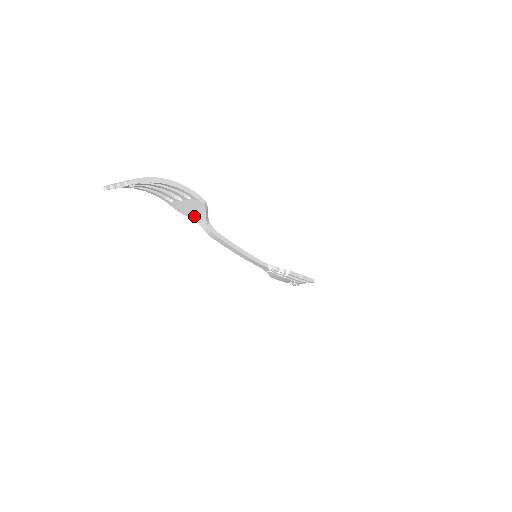
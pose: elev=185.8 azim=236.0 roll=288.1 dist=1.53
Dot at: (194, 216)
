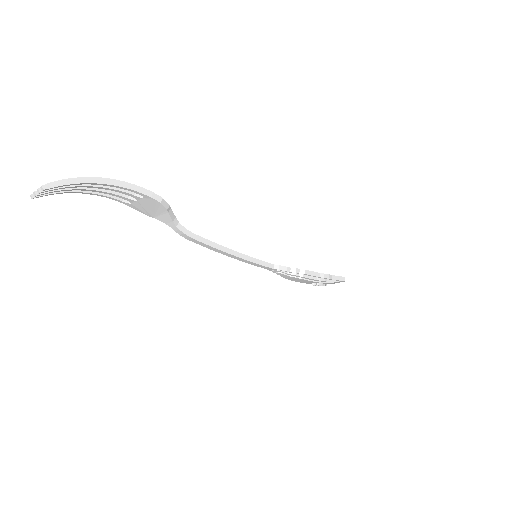
Dot at: (159, 217)
